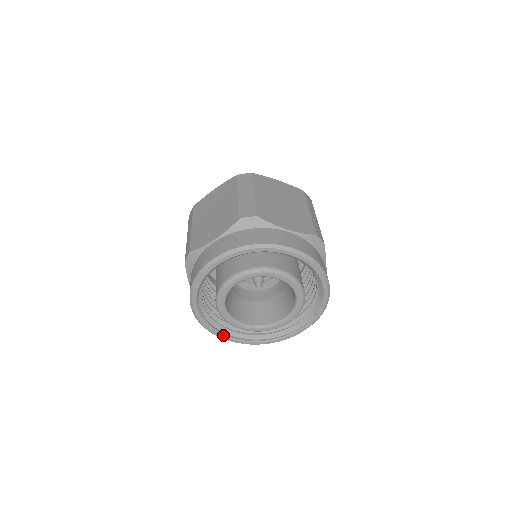
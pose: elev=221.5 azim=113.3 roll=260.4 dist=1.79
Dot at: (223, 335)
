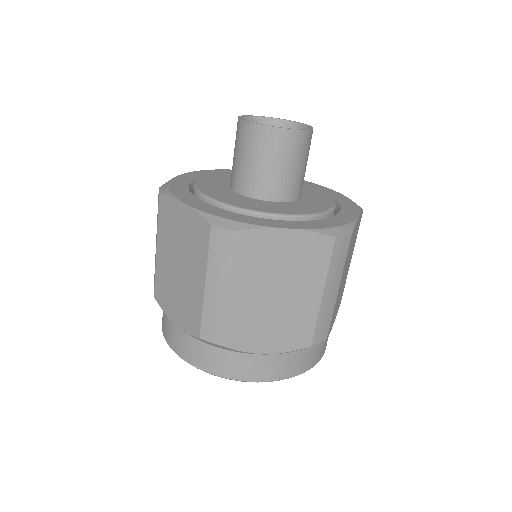
Dot at: occluded
